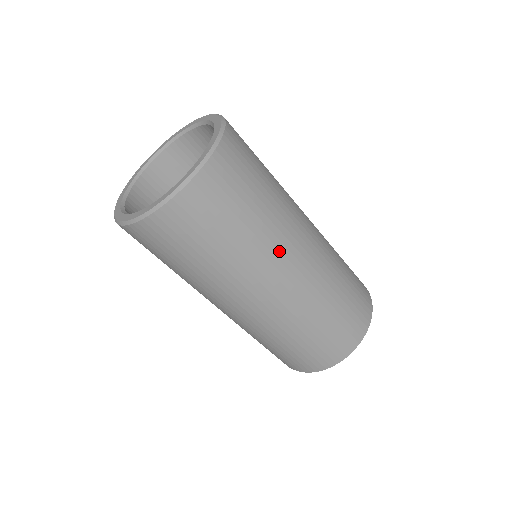
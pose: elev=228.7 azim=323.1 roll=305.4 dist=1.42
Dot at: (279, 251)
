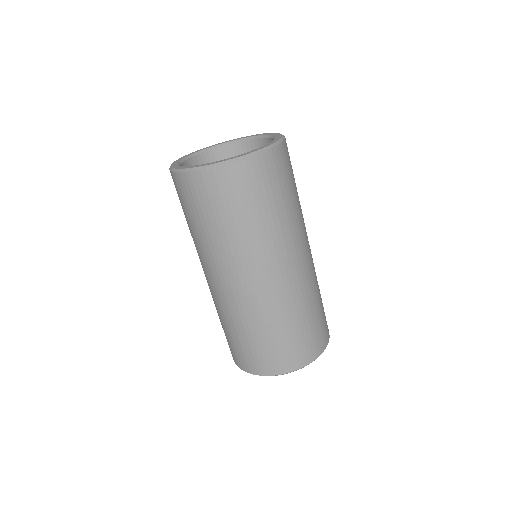
Dot at: (303, 231)
